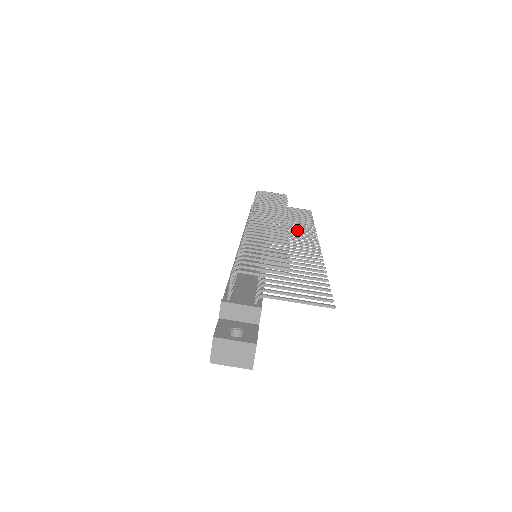
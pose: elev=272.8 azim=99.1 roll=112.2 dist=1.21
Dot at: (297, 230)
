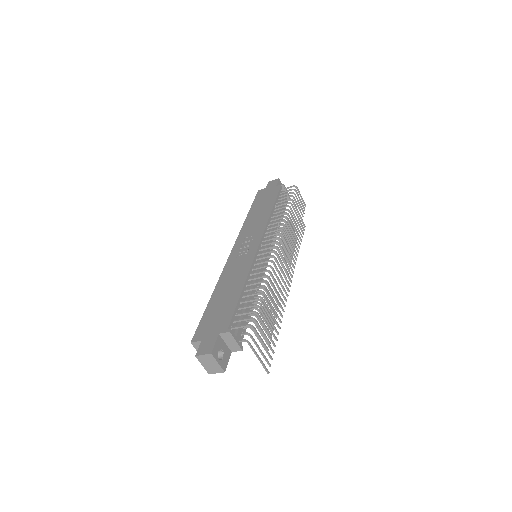
Dot at: occluded
